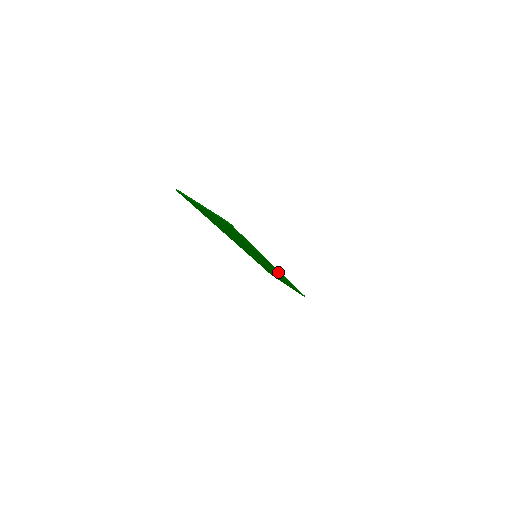
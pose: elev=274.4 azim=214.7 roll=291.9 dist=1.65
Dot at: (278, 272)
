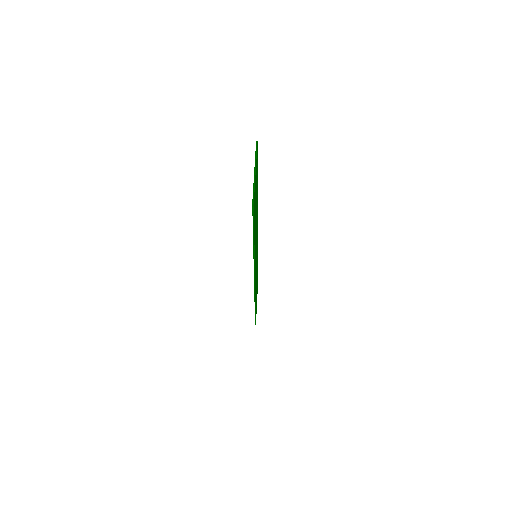
Dot at: occluded
